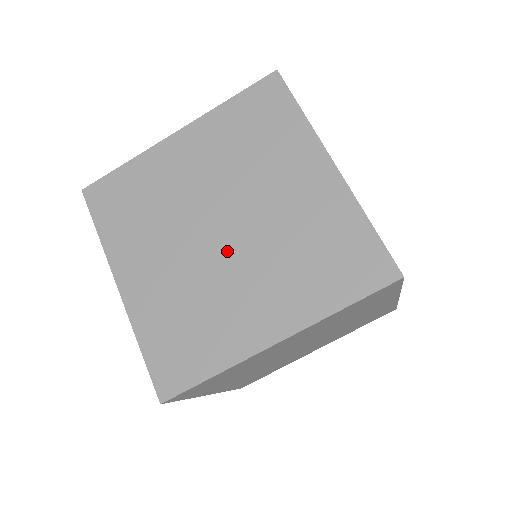
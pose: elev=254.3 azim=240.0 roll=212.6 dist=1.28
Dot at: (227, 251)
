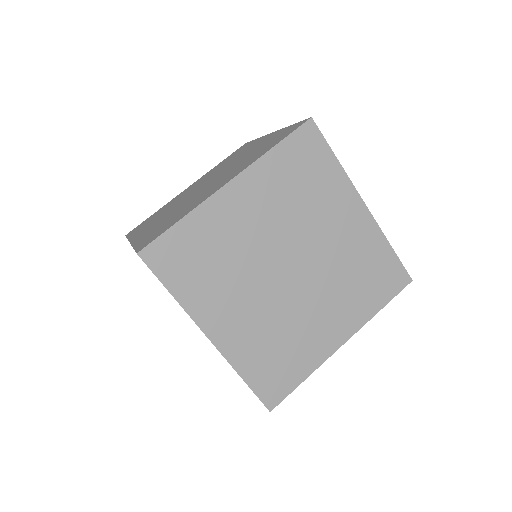
Dot at: (205, 187)
